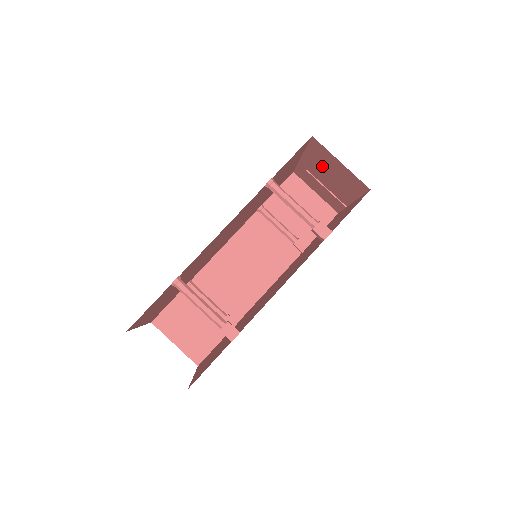
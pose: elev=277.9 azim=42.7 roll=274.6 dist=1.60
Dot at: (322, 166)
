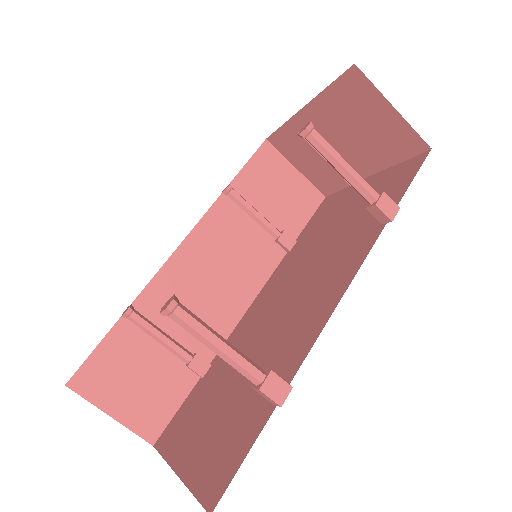
Dot at: (339, 120)
